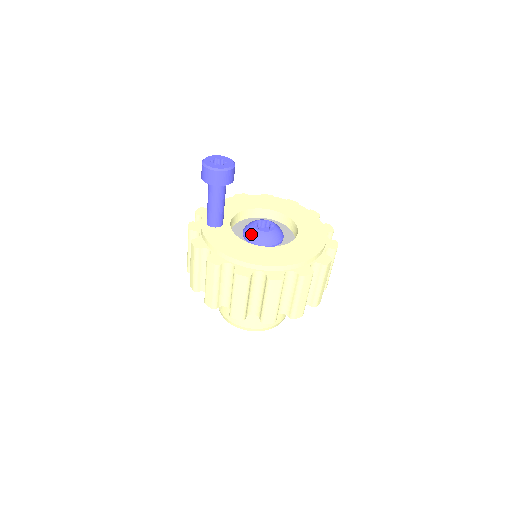
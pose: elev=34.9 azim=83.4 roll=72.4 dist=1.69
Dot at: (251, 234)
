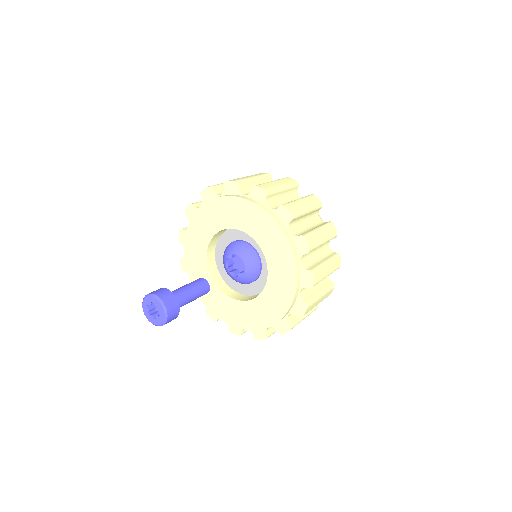
Dot at: occluded
